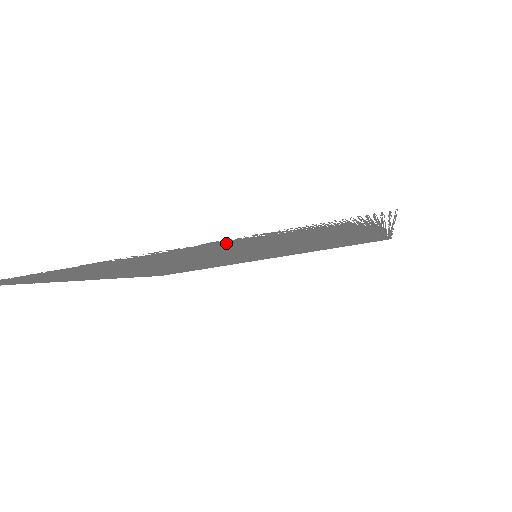
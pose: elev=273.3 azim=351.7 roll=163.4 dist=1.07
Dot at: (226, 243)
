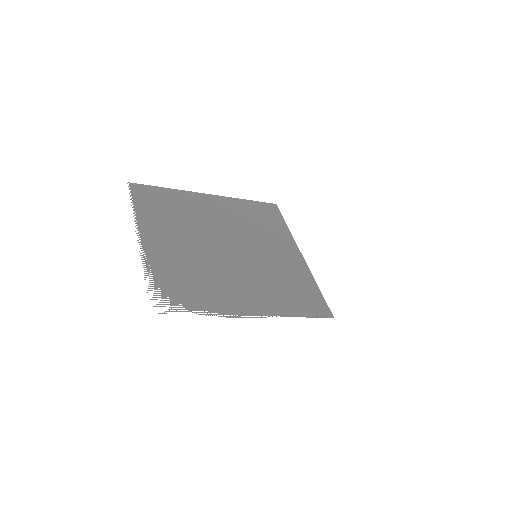
Dot at: (156, 263)
